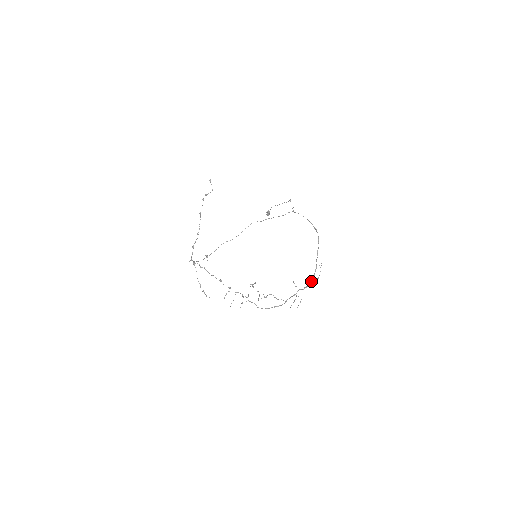
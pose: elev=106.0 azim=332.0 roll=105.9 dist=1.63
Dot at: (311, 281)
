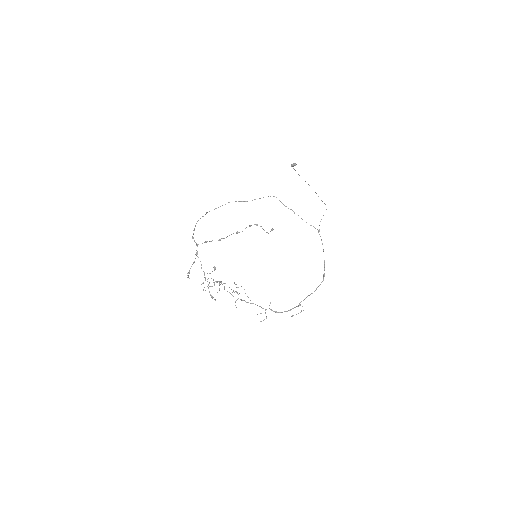
Dot at: occluded
